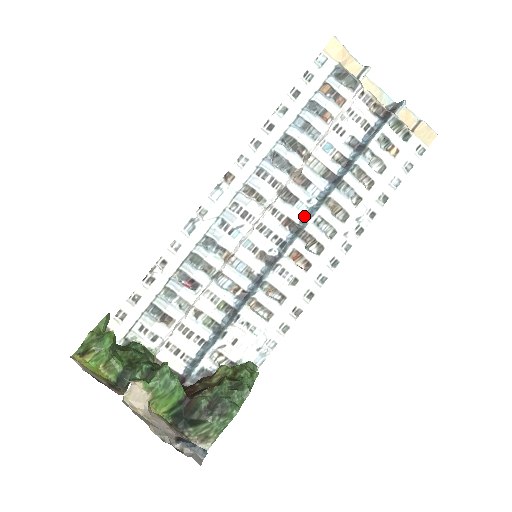
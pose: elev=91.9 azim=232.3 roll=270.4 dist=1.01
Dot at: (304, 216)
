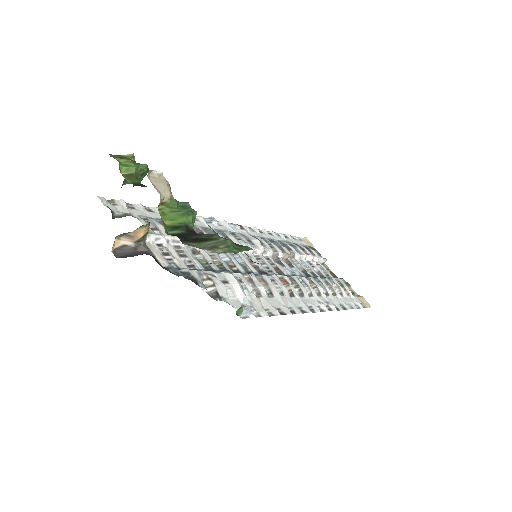
Dot at: occluded
